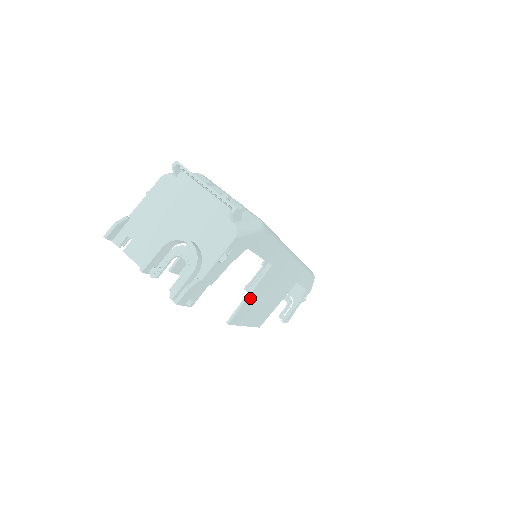
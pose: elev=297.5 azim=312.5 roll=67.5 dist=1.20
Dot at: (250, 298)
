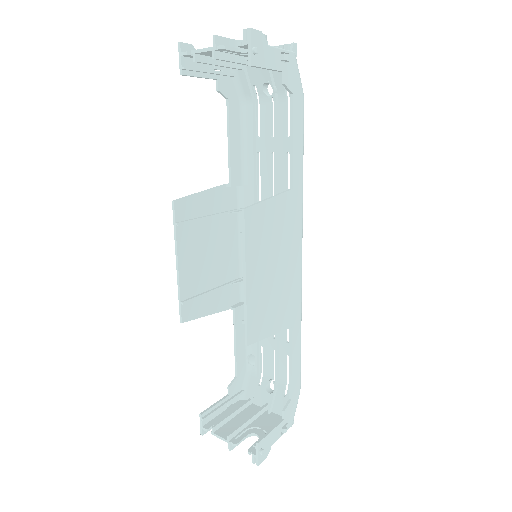
Dot at: (268, 209)
